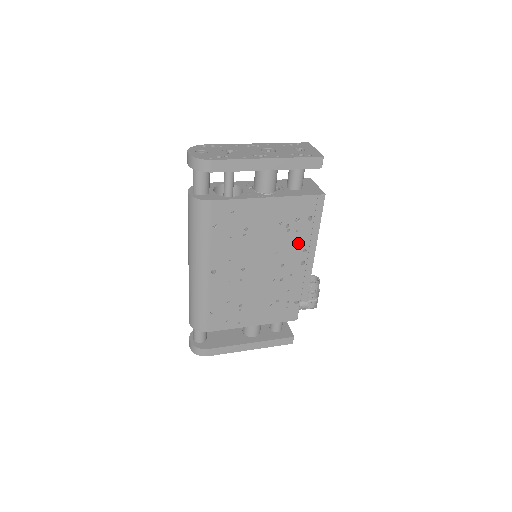
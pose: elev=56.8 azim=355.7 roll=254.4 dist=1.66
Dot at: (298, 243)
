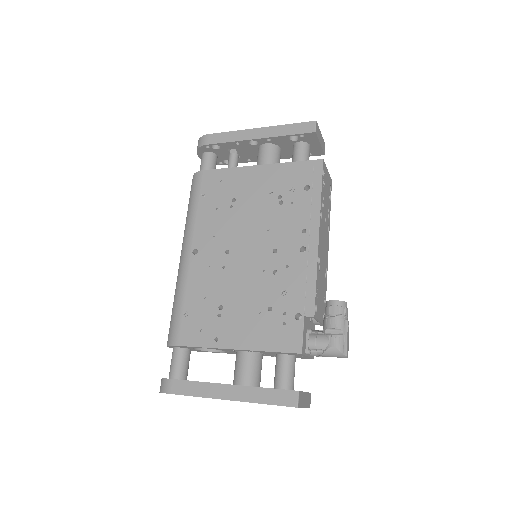
Dot at: (295, 220)
